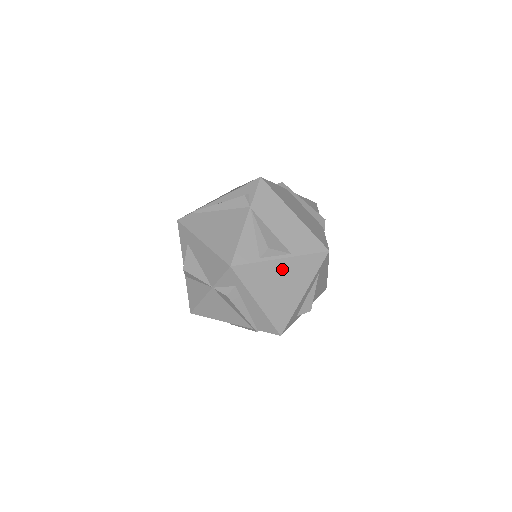
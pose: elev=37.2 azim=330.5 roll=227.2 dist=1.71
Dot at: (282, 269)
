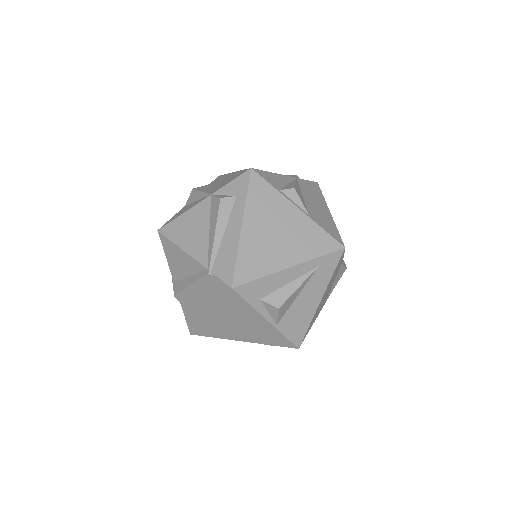
Dot at: (291, 218)
